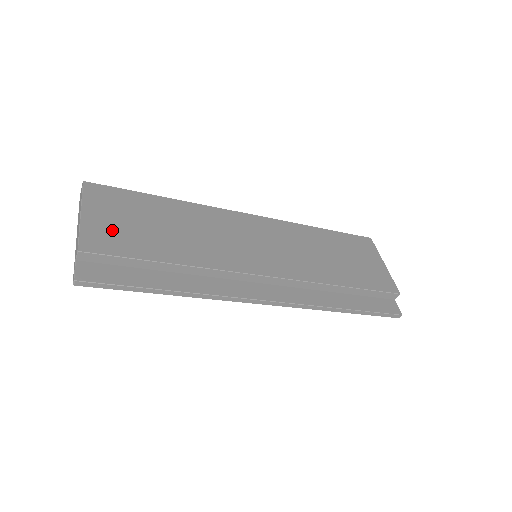
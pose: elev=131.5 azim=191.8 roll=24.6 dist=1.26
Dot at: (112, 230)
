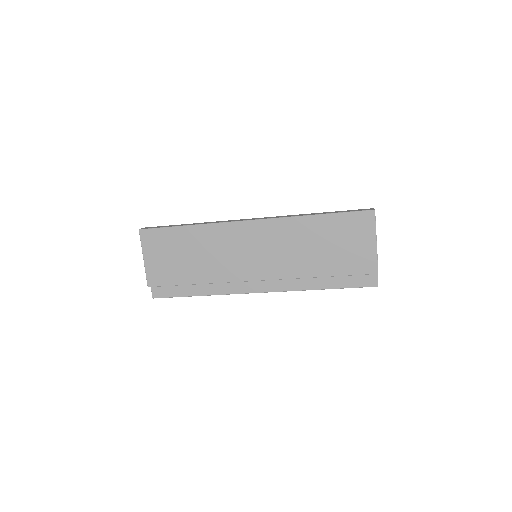
Dot at: (161, 267)
